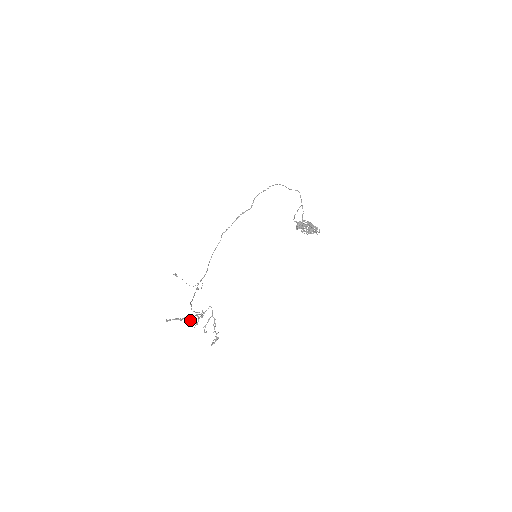
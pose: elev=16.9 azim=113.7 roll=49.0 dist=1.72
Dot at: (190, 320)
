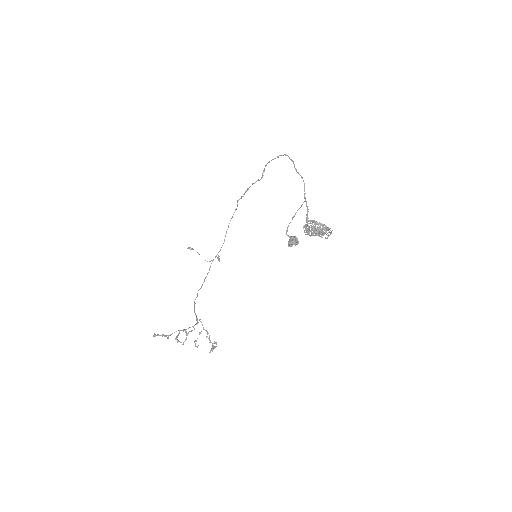
Dot at: (176, 338)
